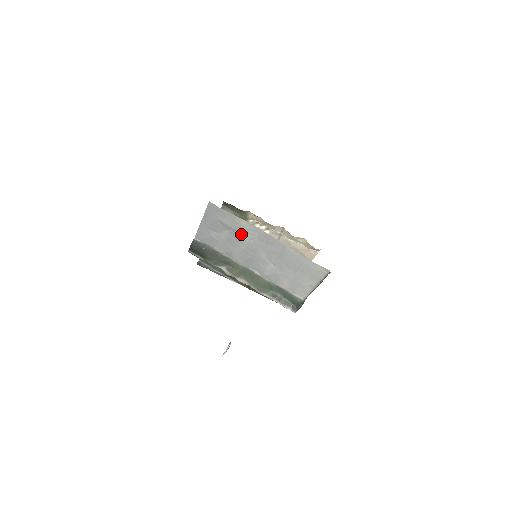
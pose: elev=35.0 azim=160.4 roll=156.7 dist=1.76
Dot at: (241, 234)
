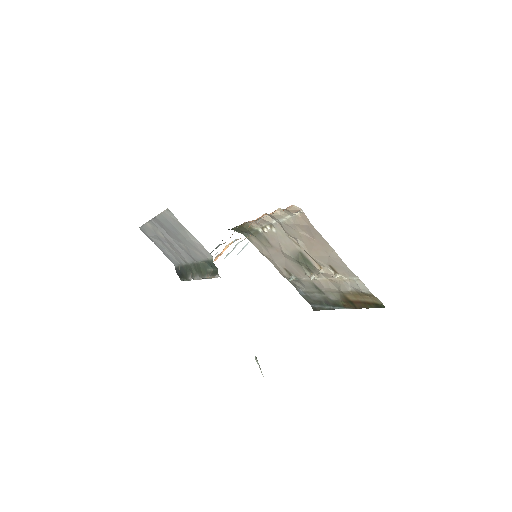
Dot at: (159, 235)
